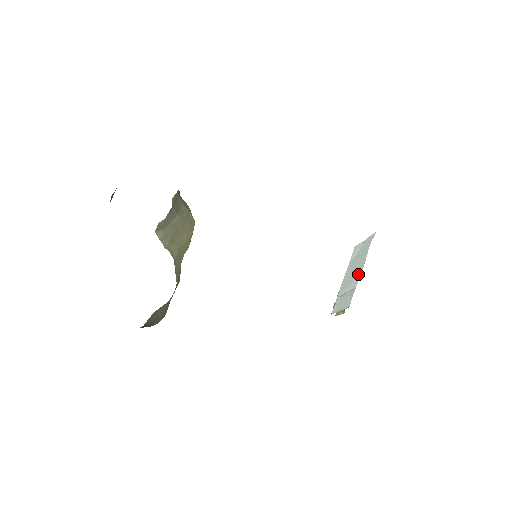
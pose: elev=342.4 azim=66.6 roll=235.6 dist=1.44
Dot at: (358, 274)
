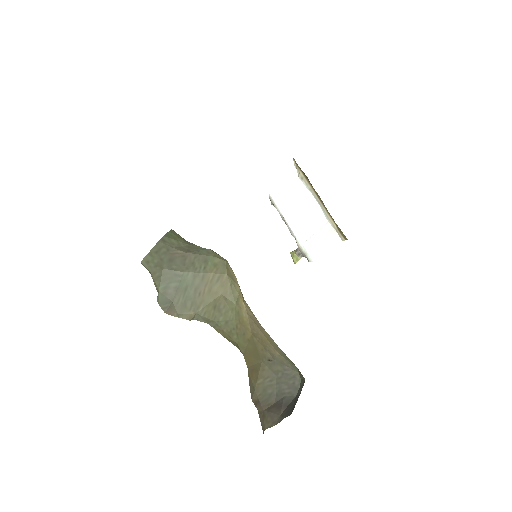
Dot at: (316, 211)
